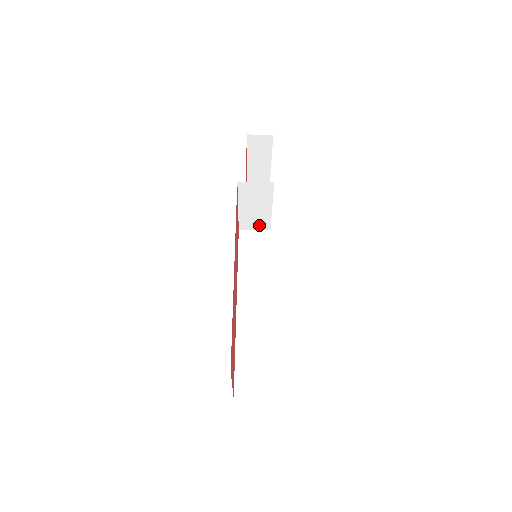
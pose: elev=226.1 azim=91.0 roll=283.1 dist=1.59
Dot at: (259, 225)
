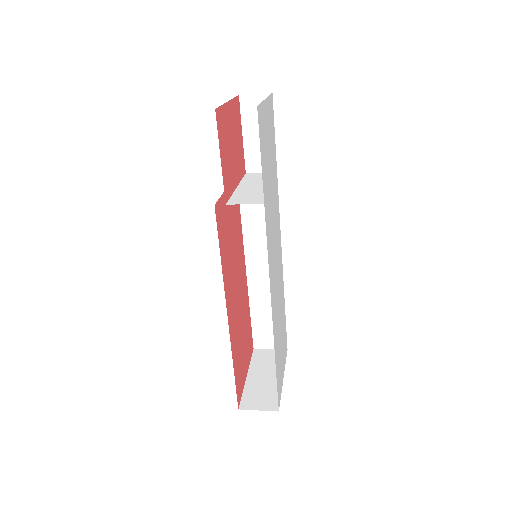
Dot at: (260, 175)
